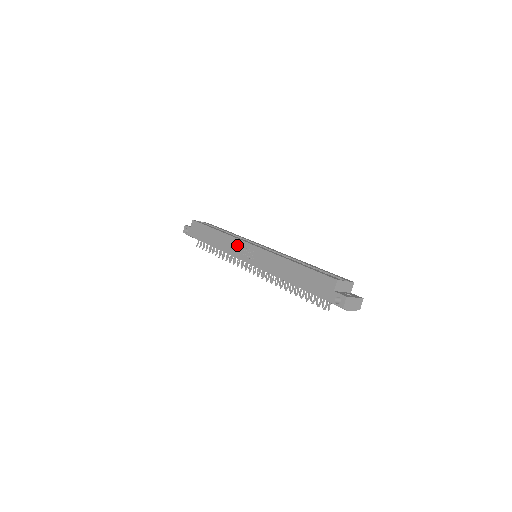
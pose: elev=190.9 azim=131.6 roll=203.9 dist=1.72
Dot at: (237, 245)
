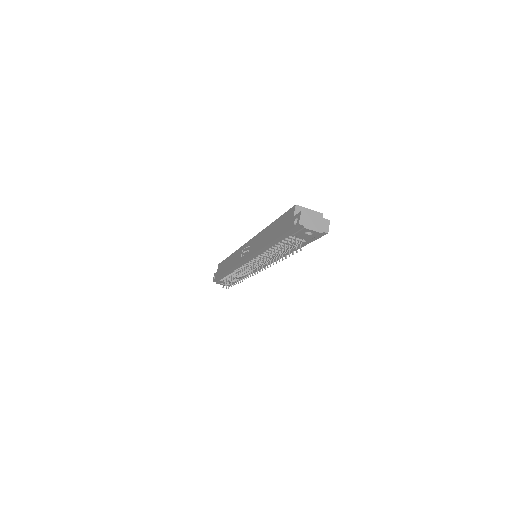
Dot at: (240, 252)
